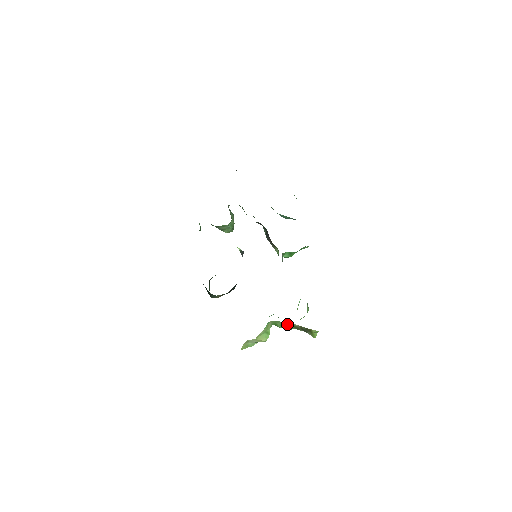
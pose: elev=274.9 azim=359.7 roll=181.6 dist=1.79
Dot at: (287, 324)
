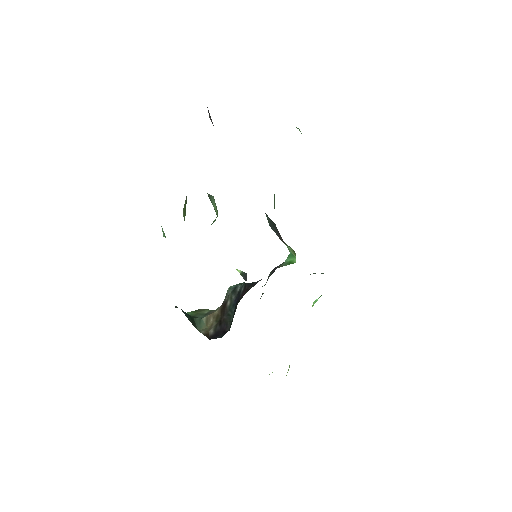
Dot at: occluded
